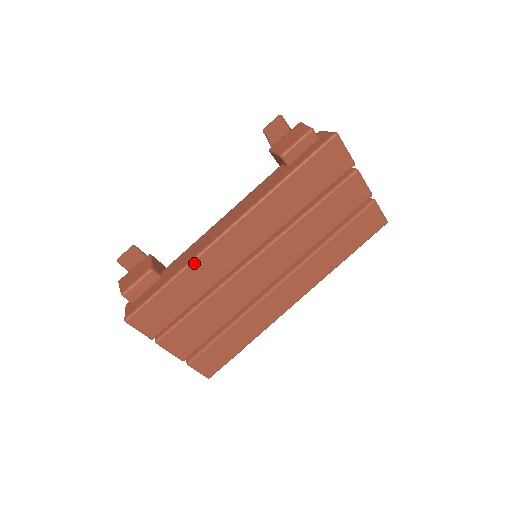
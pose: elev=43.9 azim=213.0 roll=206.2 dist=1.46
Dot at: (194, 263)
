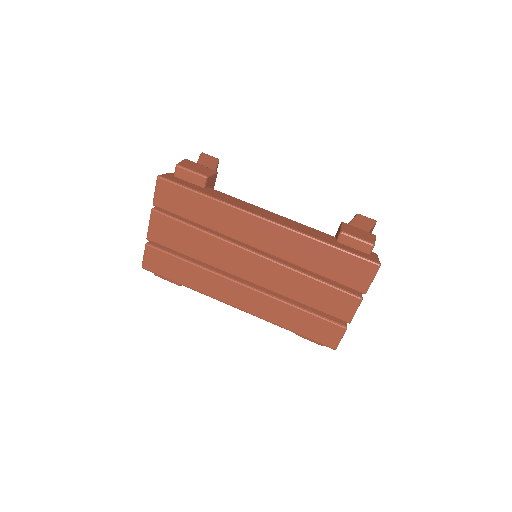
Dot at: (226, 206)
